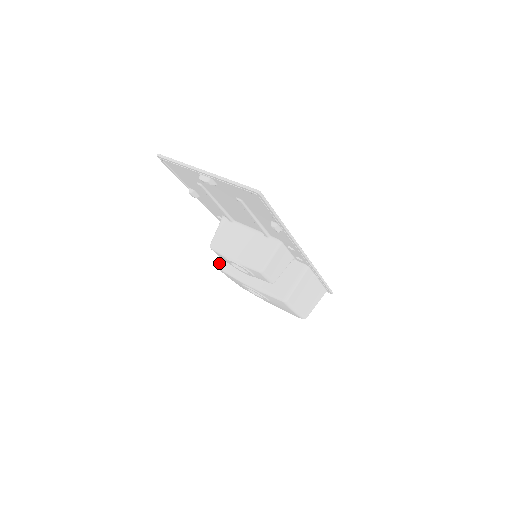
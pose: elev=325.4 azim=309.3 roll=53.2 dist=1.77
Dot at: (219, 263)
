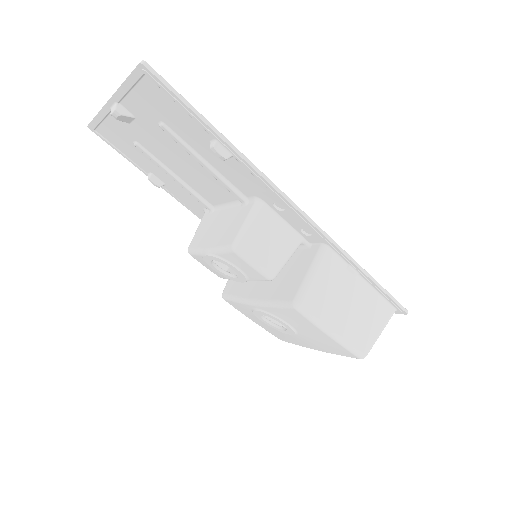
Dot at: (223, 290)
